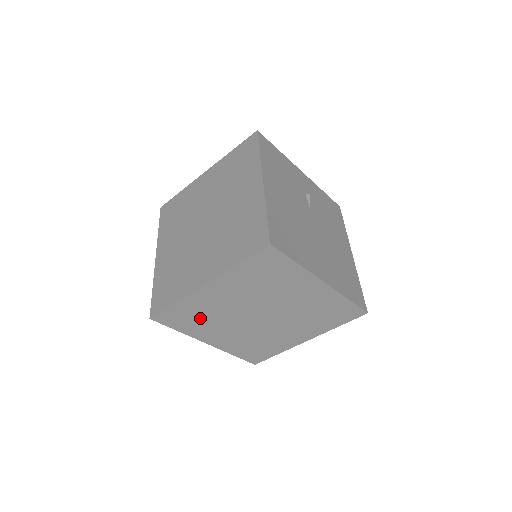
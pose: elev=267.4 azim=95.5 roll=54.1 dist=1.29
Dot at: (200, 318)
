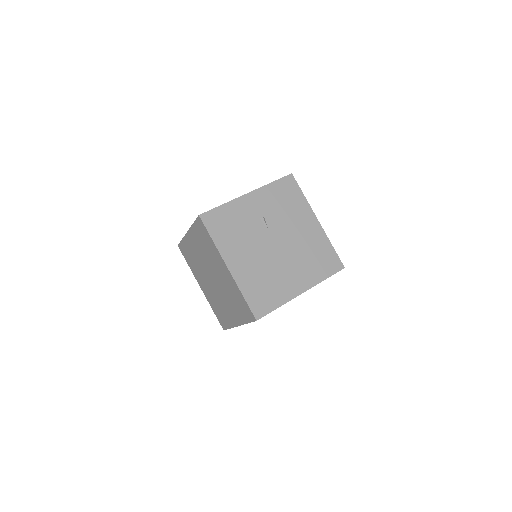
Dot at: occluded
